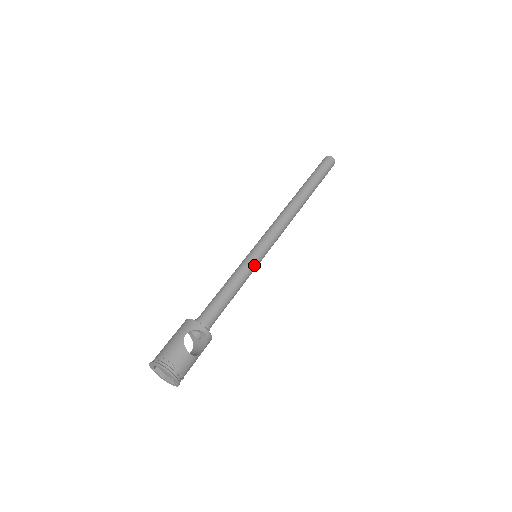
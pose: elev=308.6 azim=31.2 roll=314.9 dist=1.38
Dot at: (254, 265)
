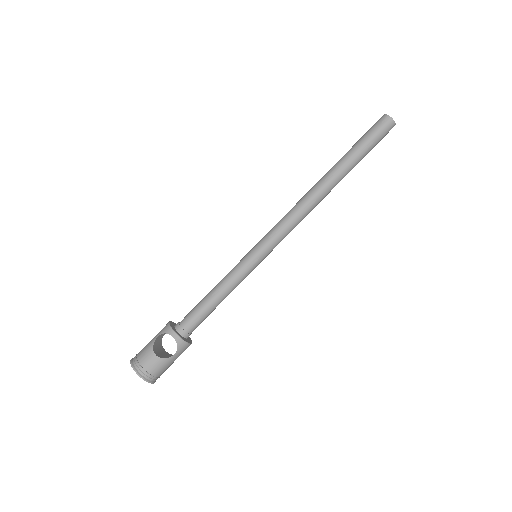
Dot at: (246, 267)
